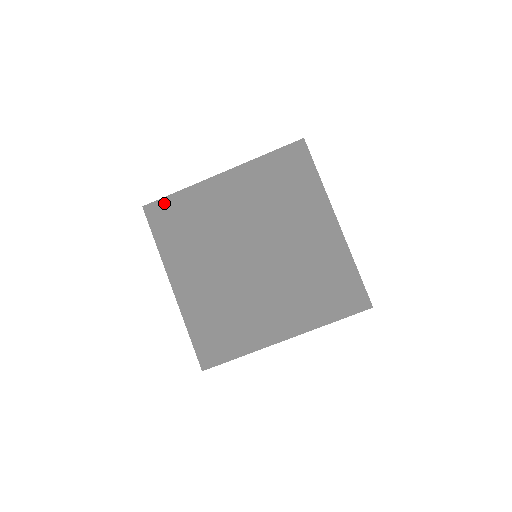
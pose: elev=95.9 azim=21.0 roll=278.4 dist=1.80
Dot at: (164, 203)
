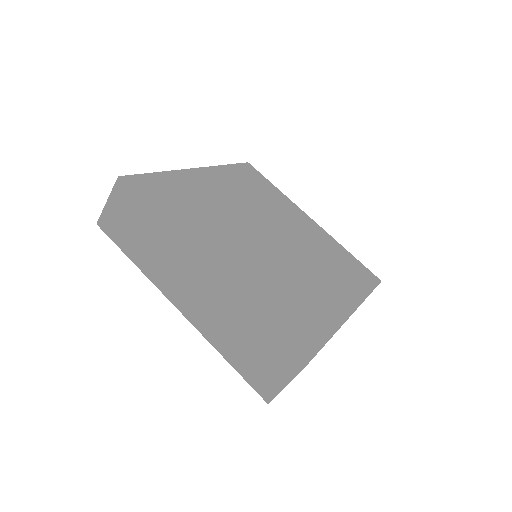
Dot at: (147, 179)
